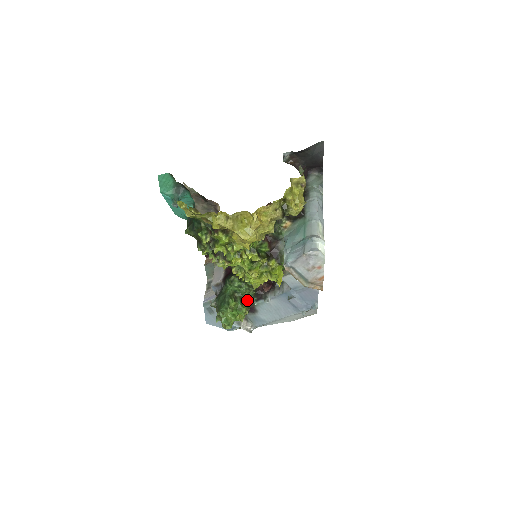
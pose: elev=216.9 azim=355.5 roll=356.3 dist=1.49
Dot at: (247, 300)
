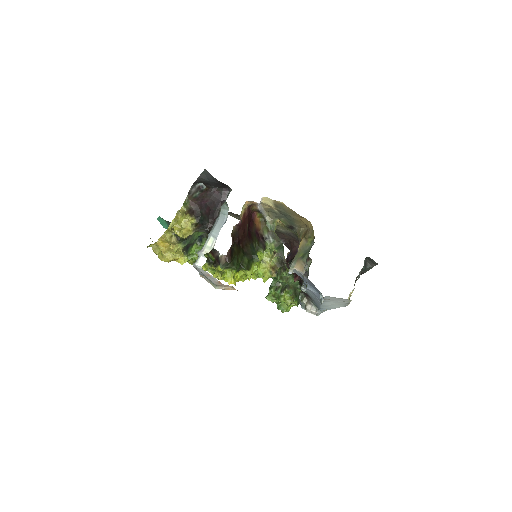
Dot at: (286, 289)
